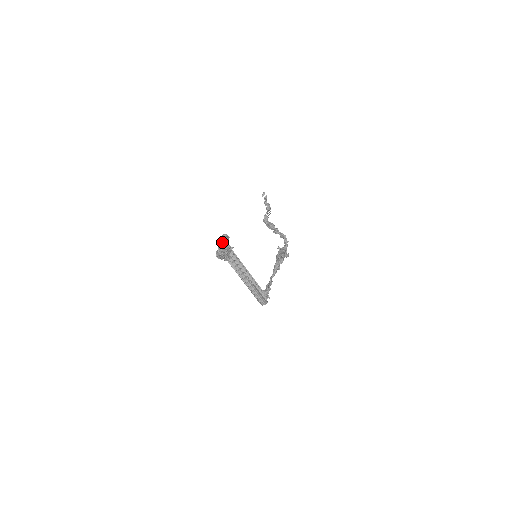
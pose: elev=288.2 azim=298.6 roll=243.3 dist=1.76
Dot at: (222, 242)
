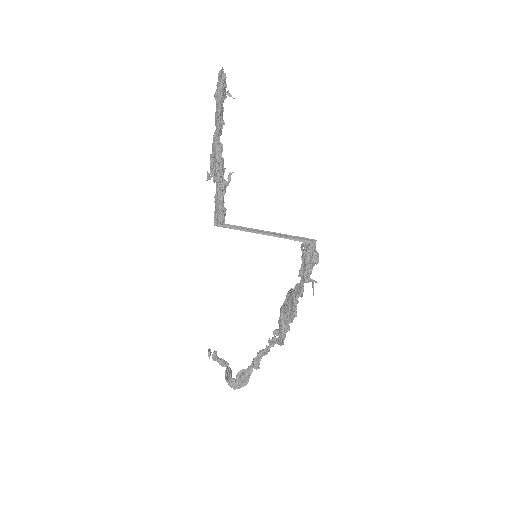
Dot at: (221, 81)
